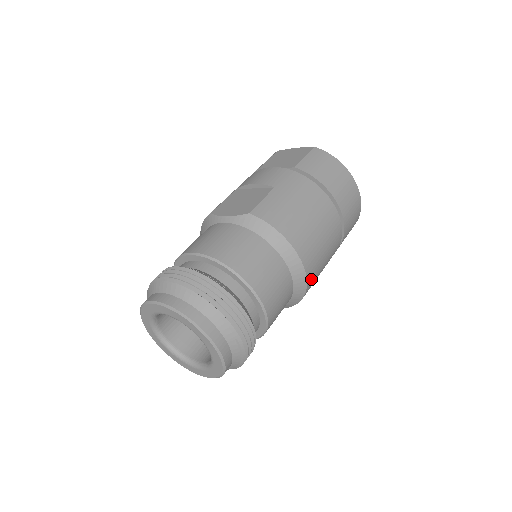
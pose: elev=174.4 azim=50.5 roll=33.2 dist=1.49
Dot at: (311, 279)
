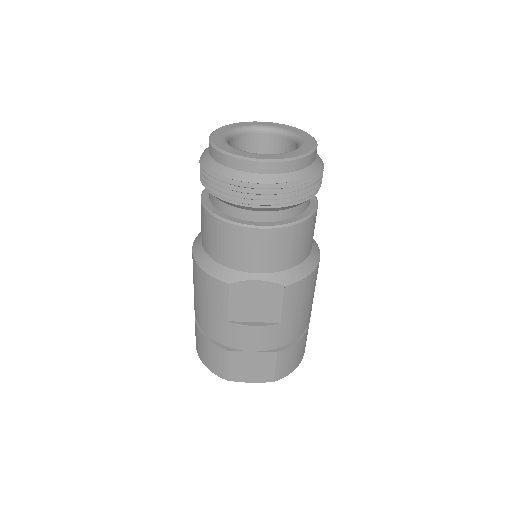
Dot at: (316, 272)
